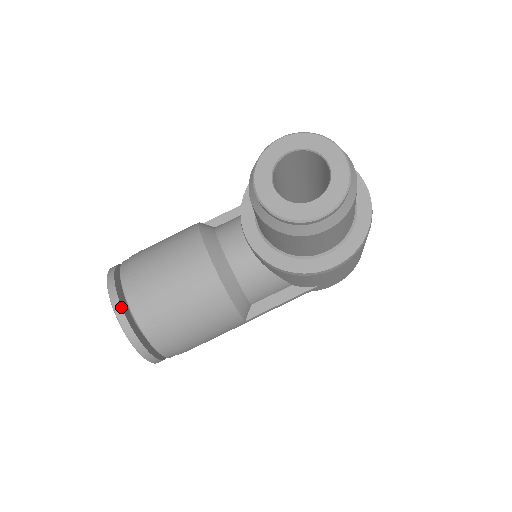
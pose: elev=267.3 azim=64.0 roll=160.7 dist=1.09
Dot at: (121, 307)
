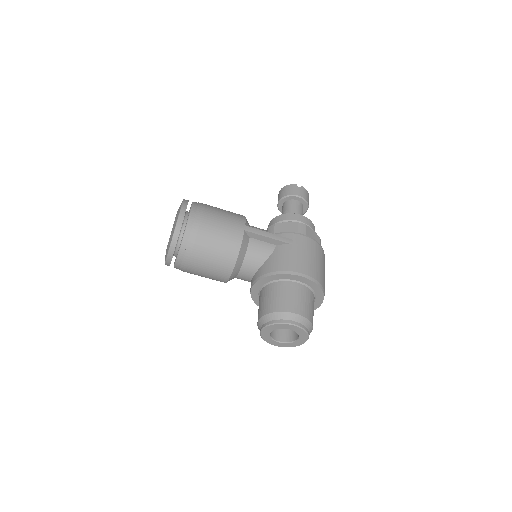
Dot at: occluded
